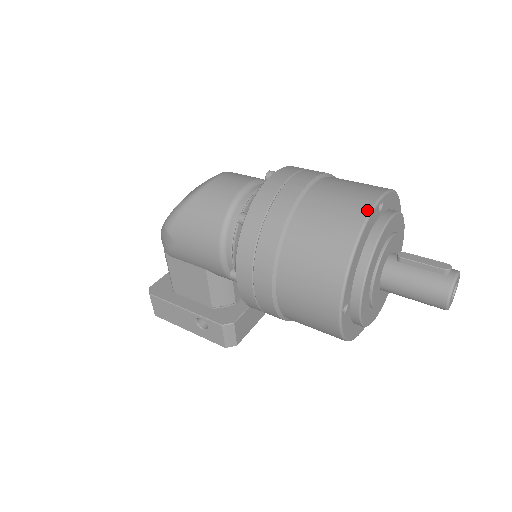
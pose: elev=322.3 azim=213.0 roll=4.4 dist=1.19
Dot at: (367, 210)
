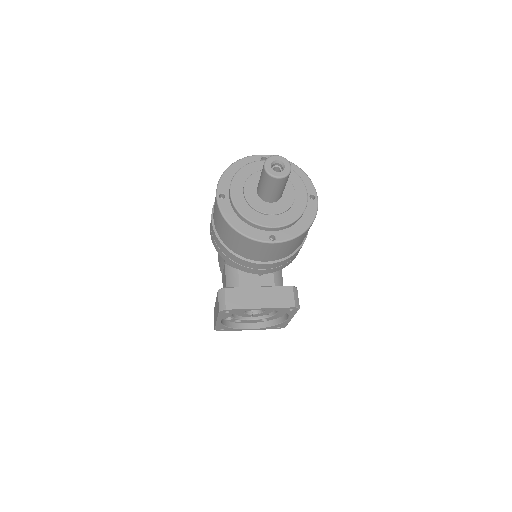
Dot at: (249, 157)
